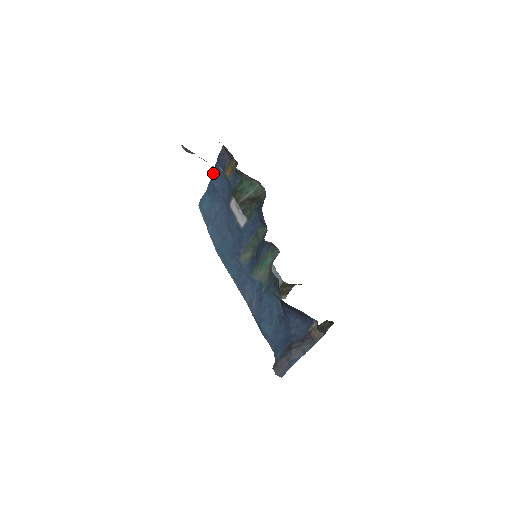
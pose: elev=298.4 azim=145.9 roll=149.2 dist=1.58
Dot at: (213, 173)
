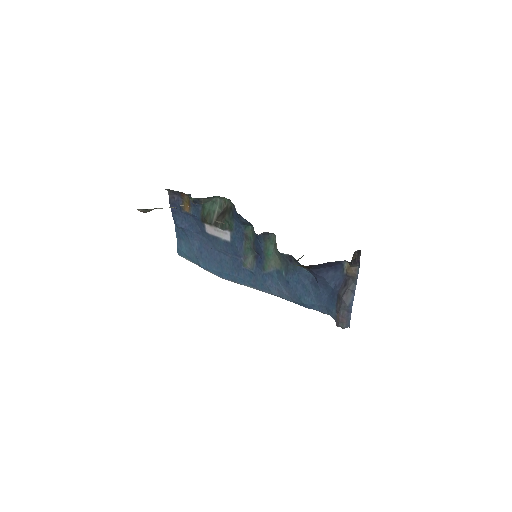
Dot at: (174, 219)
